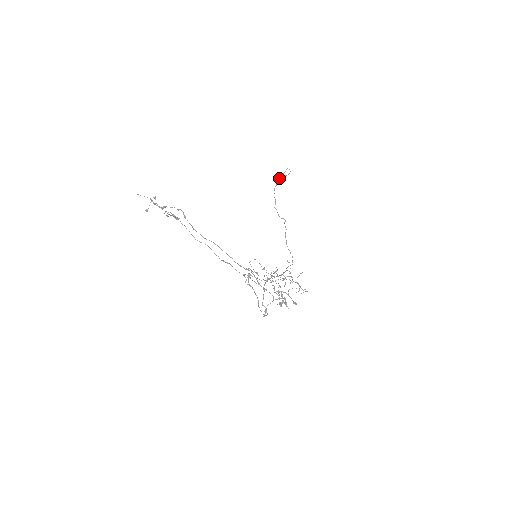
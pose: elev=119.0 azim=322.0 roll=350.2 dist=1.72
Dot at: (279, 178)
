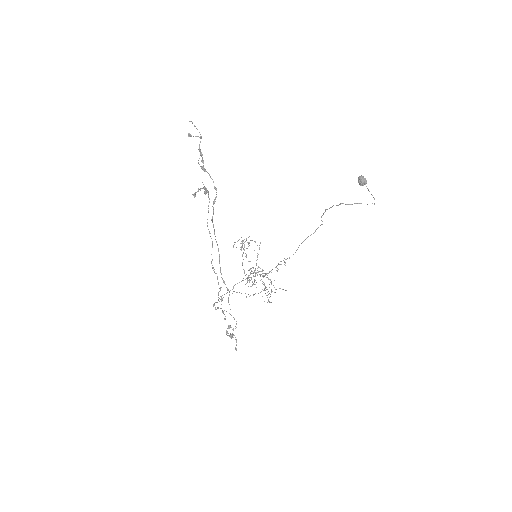
Dot at: (363, 183)
